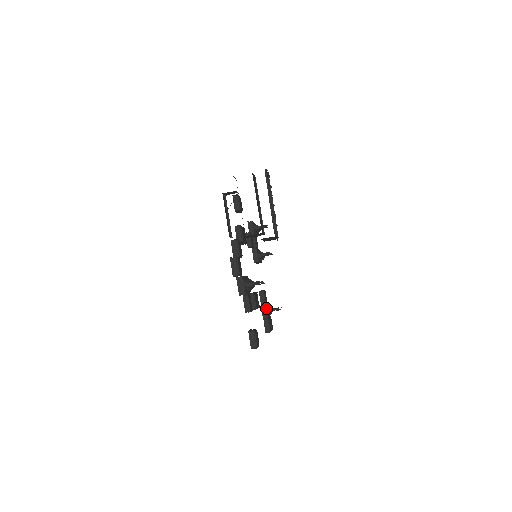
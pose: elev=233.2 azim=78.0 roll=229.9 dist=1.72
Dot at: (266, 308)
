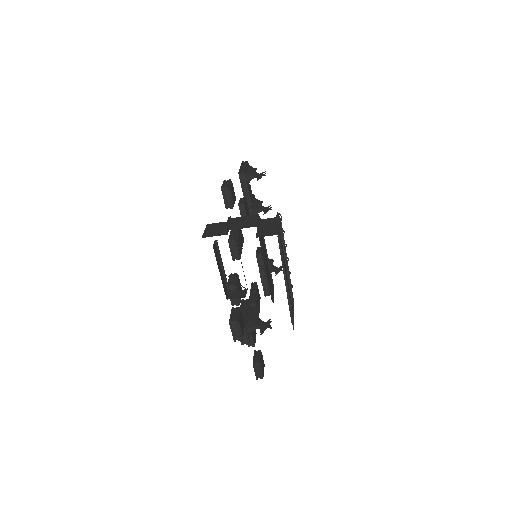
Dot at: (265, 272)
